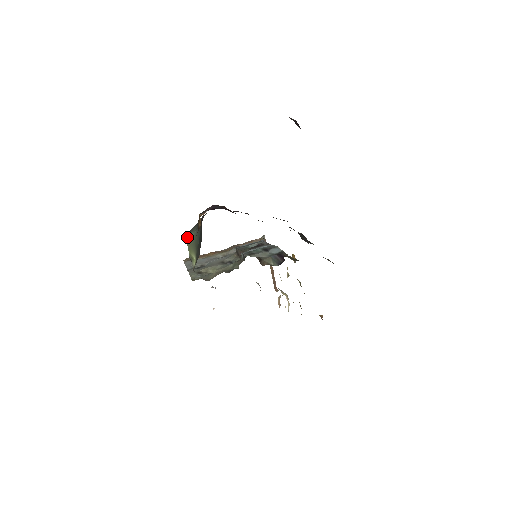
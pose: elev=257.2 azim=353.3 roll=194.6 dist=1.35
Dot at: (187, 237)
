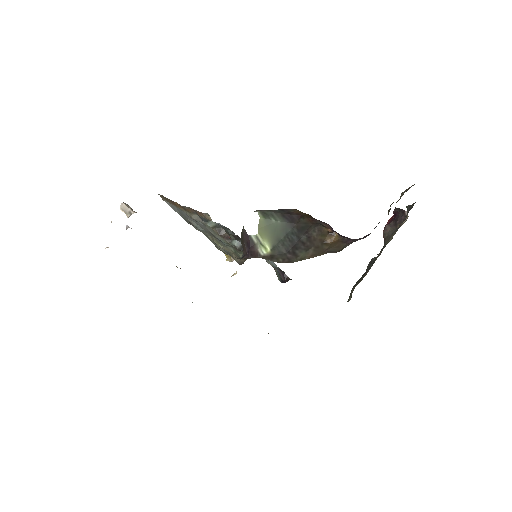
Dot at: (263, 217)
